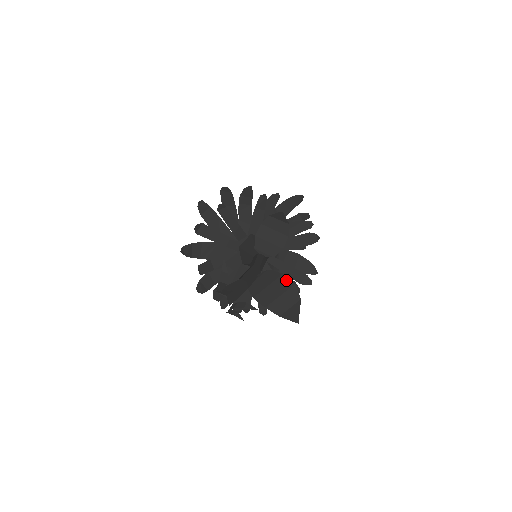
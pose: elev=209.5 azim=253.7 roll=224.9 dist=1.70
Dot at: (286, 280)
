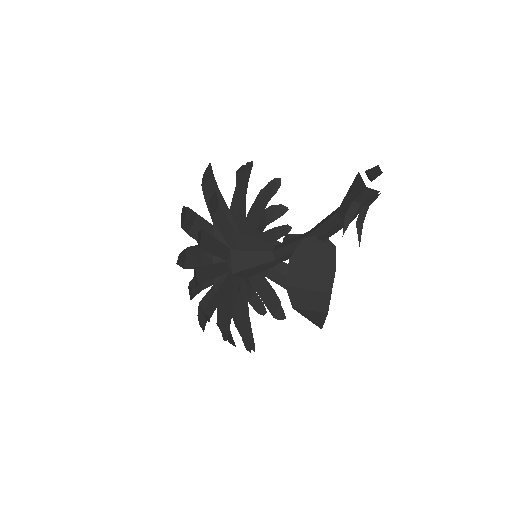
Dot at: (330, 279)
